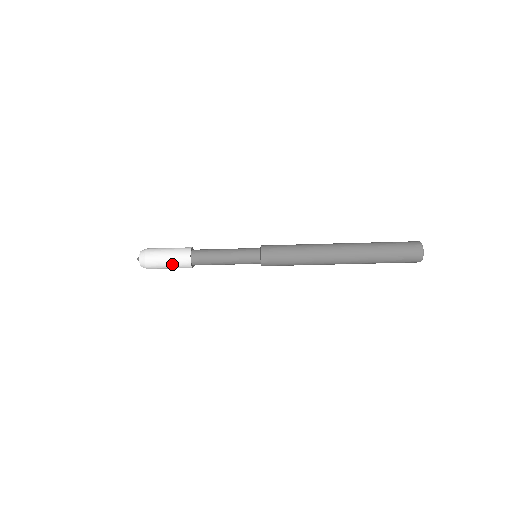
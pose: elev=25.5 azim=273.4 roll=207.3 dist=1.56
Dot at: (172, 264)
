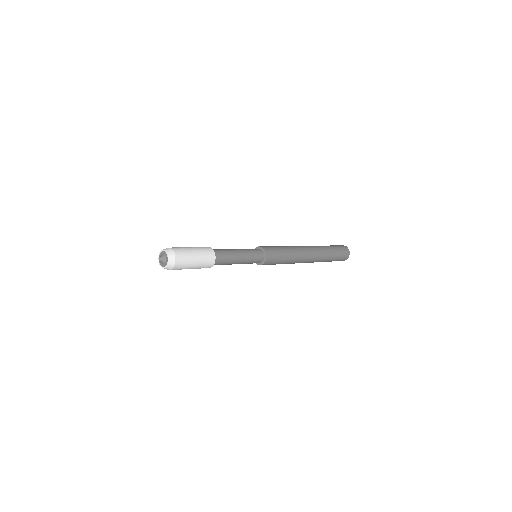
Dot at: occluded
